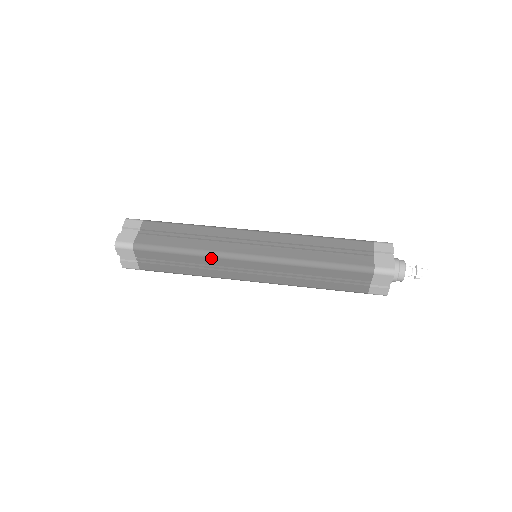
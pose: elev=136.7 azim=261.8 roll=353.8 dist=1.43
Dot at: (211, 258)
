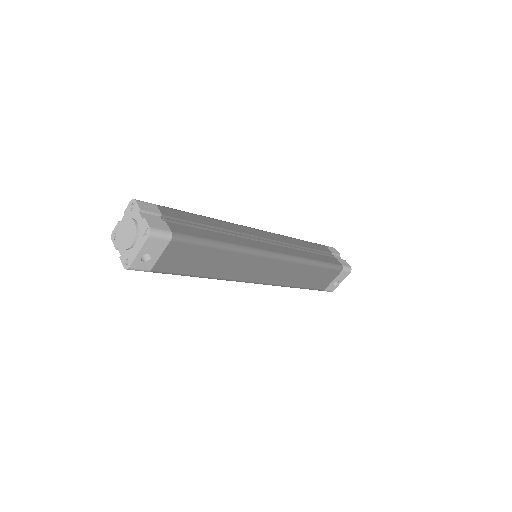
Dot at: (230, 224)
